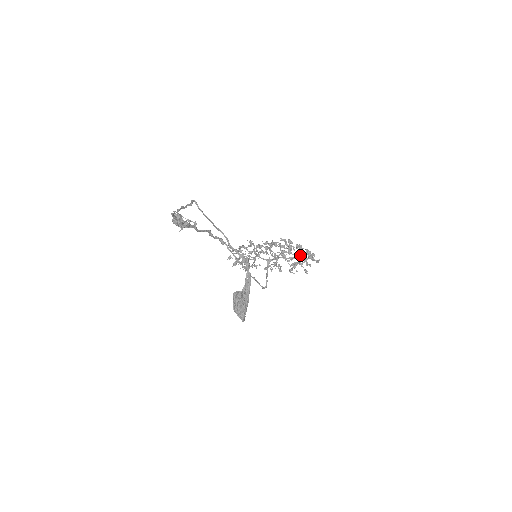
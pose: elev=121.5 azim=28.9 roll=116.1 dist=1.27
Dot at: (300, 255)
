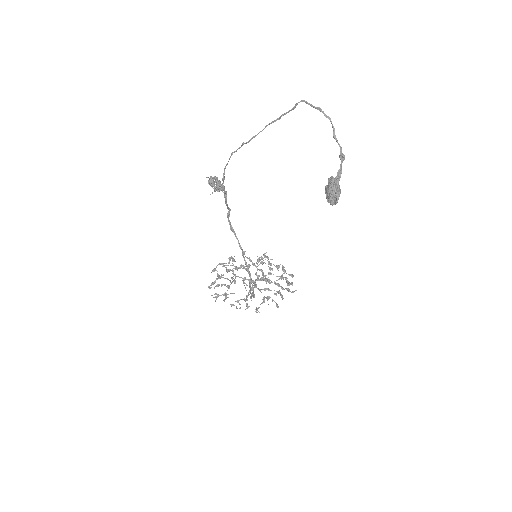
Dot at: (282, 278)
